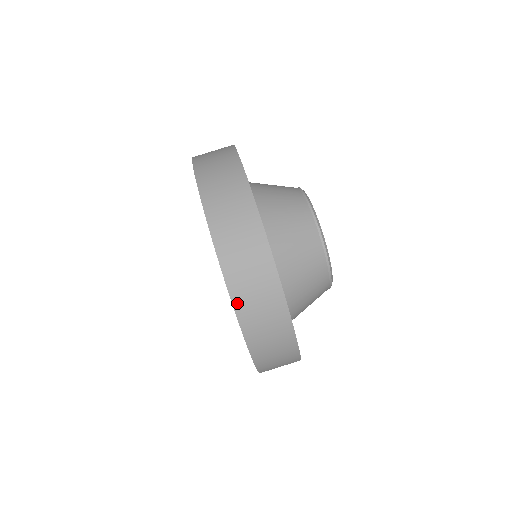
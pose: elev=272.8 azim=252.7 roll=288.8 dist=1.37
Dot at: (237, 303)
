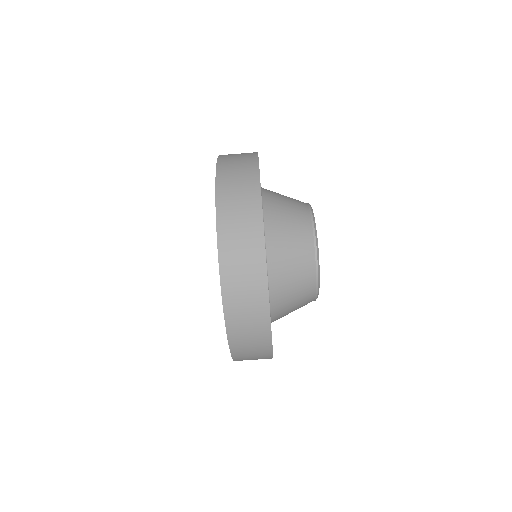
Dot at: (230, 329)
